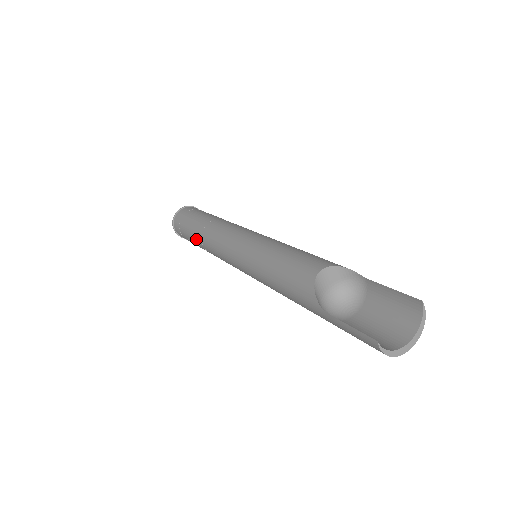
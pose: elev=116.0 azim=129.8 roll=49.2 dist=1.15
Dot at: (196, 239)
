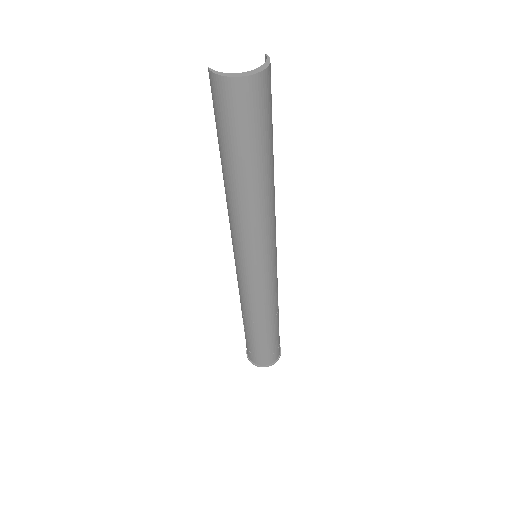
Dot at: (242, 317)
